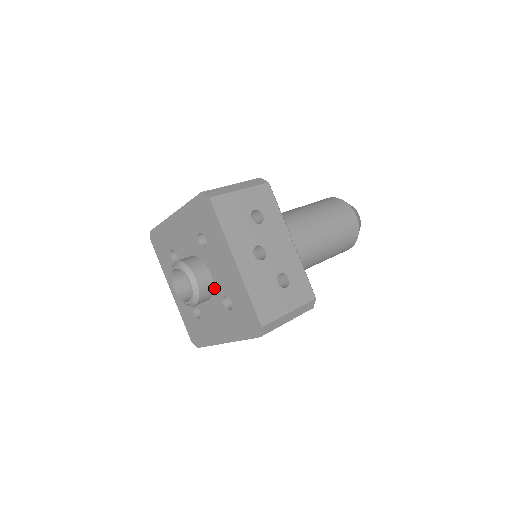
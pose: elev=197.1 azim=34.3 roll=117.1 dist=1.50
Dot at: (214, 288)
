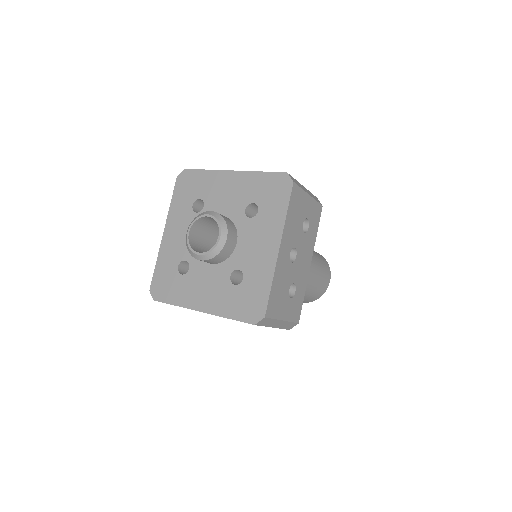
Dot at: (230, 257)
